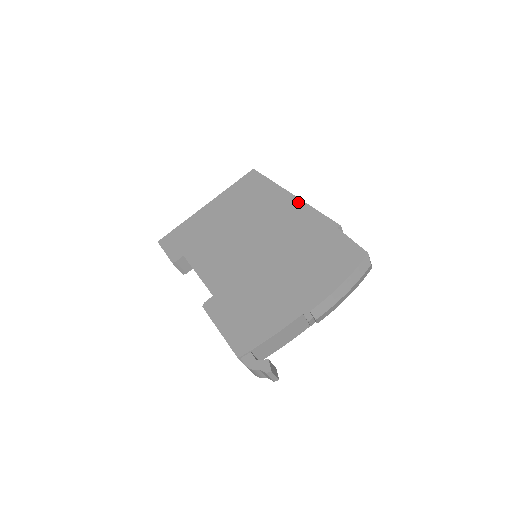
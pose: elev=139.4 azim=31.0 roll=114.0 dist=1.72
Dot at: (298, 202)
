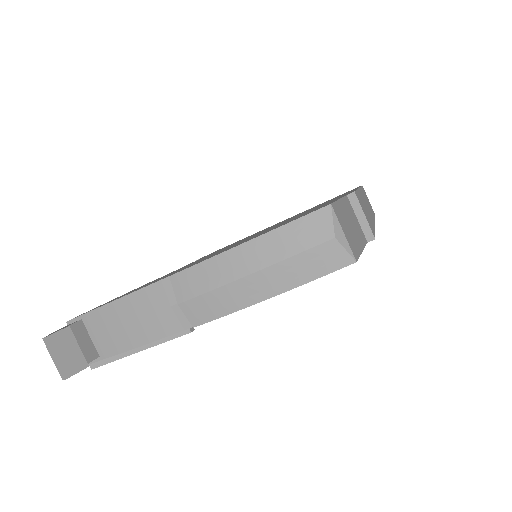
Dot at: occluded
